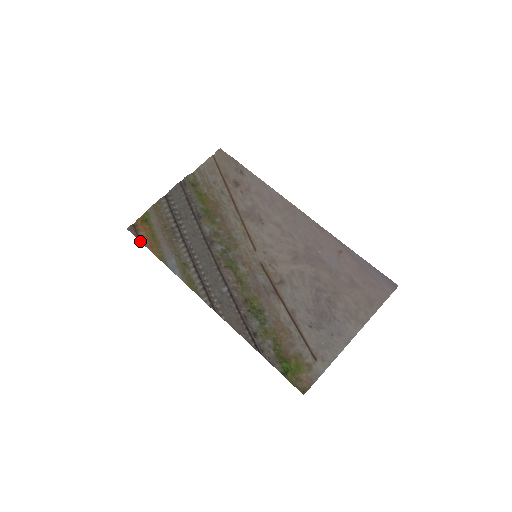
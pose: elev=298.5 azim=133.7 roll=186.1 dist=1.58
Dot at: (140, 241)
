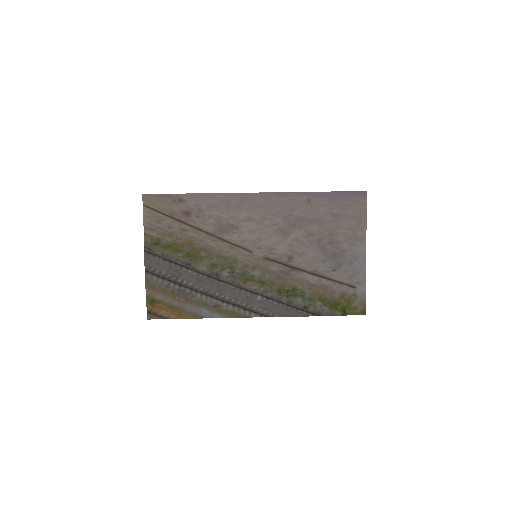
Dot at: occluded
